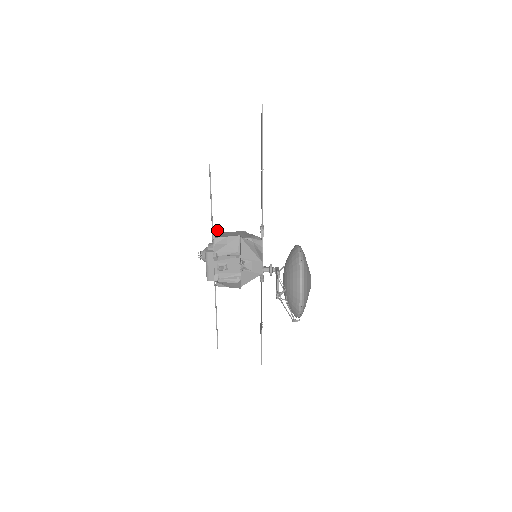
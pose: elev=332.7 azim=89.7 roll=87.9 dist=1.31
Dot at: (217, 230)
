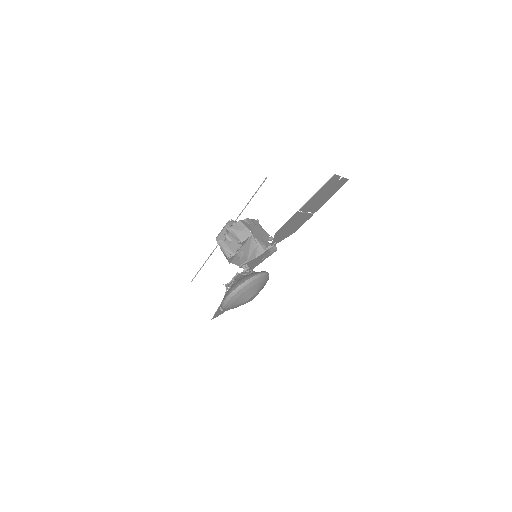
Dot at: (257, 219)
